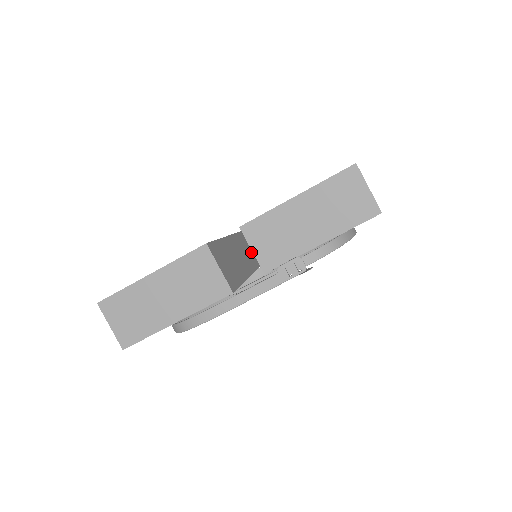
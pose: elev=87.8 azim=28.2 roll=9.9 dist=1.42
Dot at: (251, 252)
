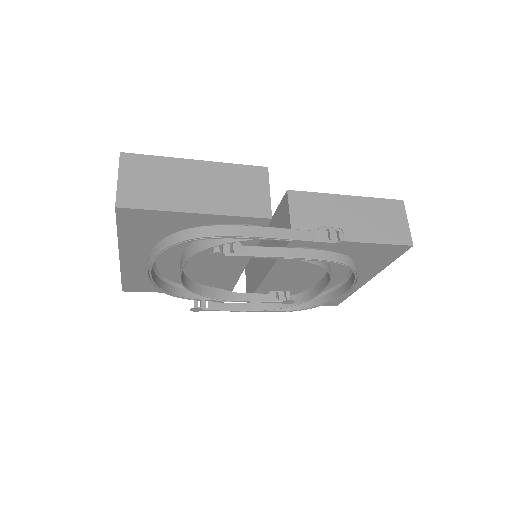
Dot at: occluded
